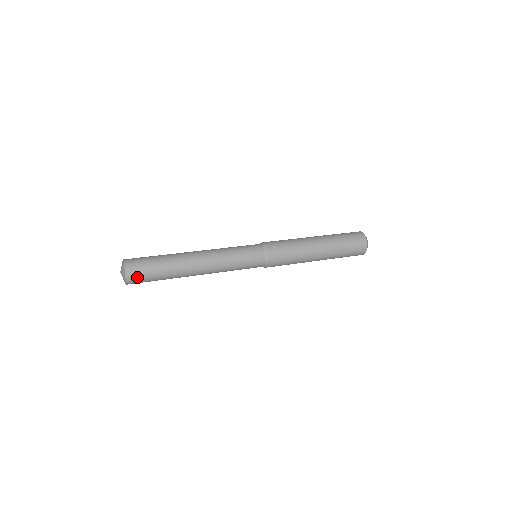
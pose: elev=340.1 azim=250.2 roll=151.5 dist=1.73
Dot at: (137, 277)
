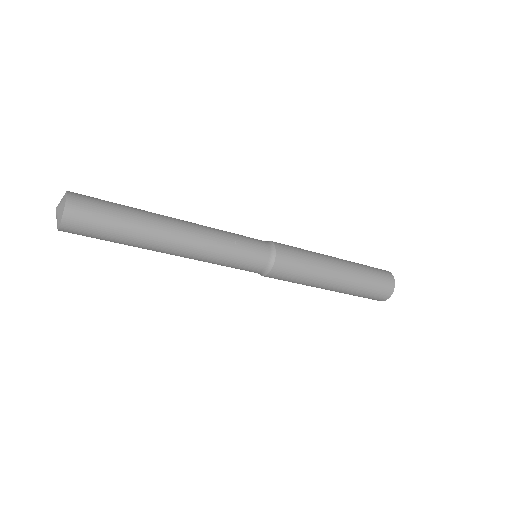
Dot at: (85, 201)
